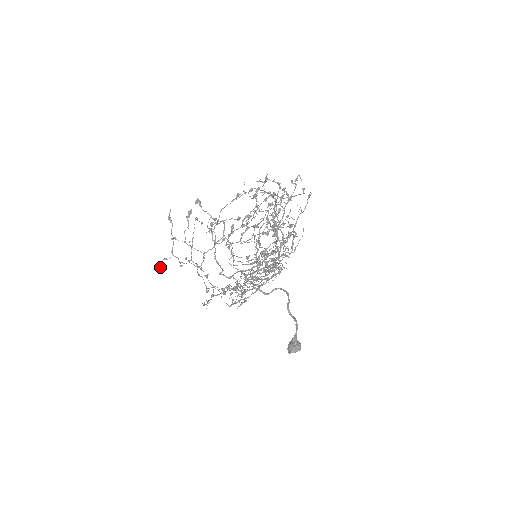
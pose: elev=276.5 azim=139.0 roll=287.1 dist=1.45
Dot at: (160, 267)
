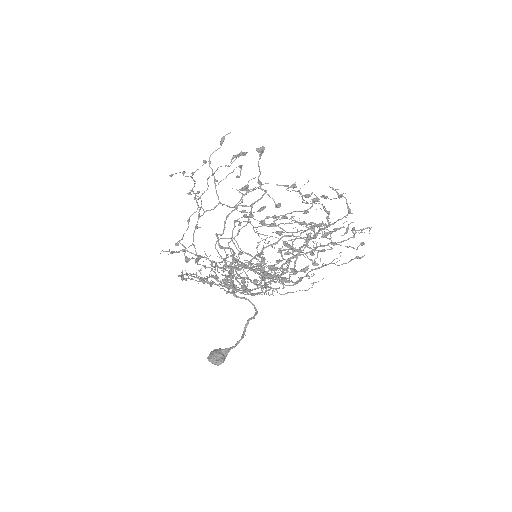
Dot at: (170, 176)
